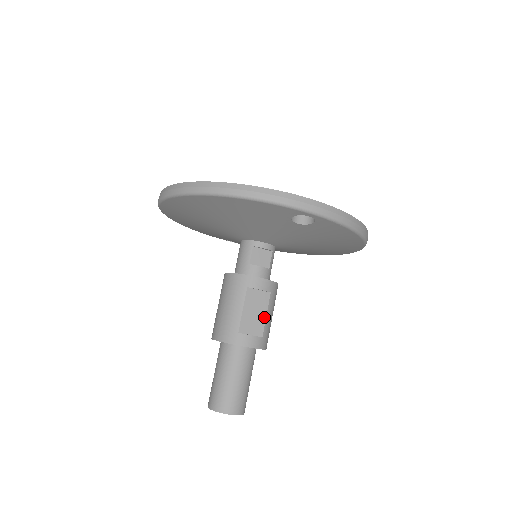
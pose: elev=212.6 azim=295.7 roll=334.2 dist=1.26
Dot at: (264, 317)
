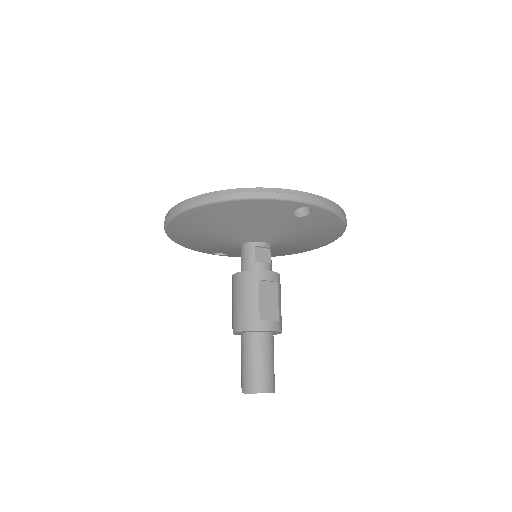
Dot at: (277, 304)
